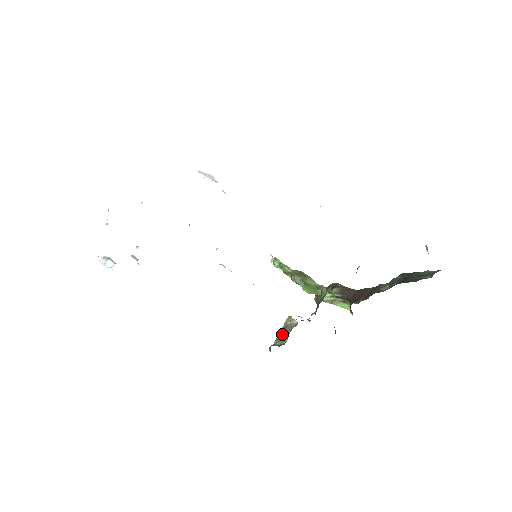
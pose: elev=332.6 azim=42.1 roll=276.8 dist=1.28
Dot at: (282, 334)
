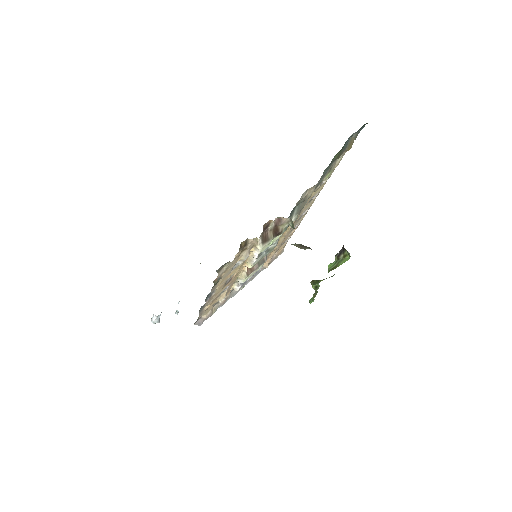
Dot at: occluded
